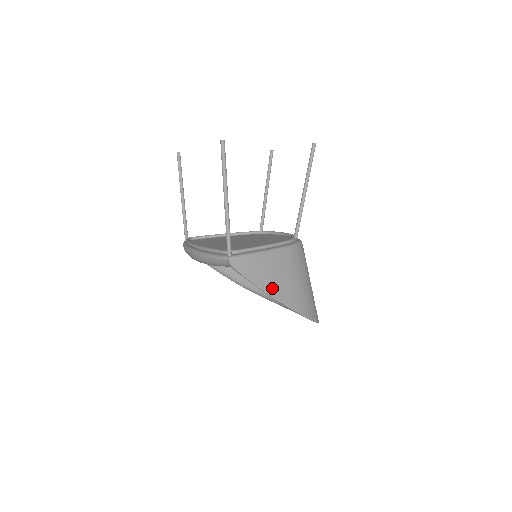
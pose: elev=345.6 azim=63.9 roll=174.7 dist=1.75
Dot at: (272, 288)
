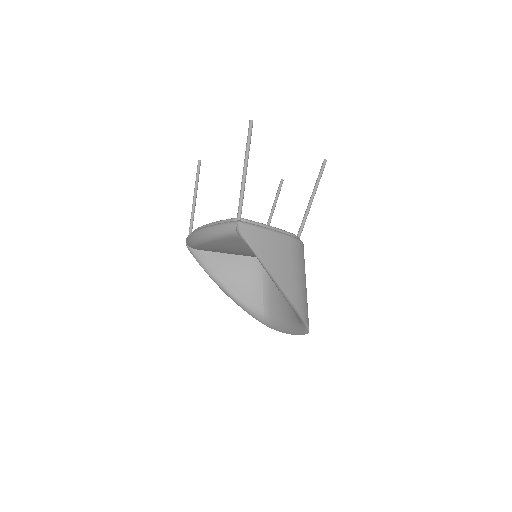
Dot at: (272, 266)
